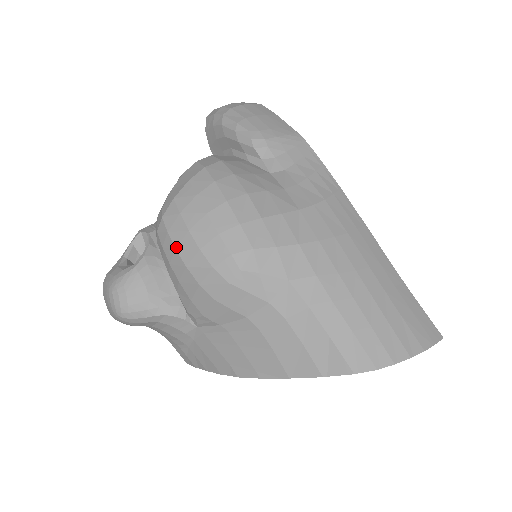
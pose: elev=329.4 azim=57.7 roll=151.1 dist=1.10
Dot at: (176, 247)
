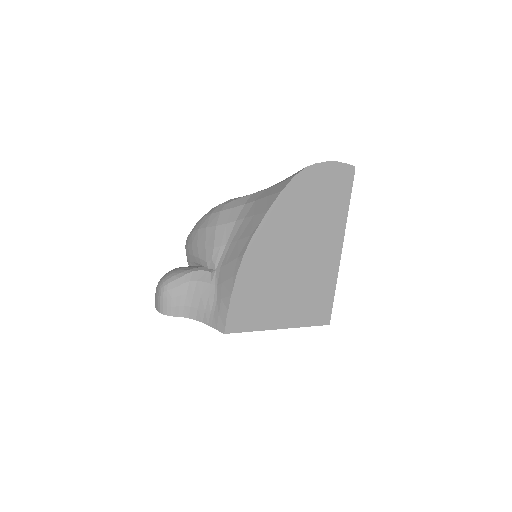
Dot at: (193, 231)
